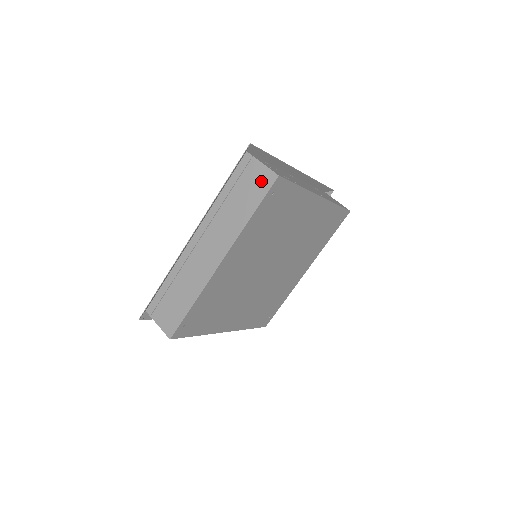
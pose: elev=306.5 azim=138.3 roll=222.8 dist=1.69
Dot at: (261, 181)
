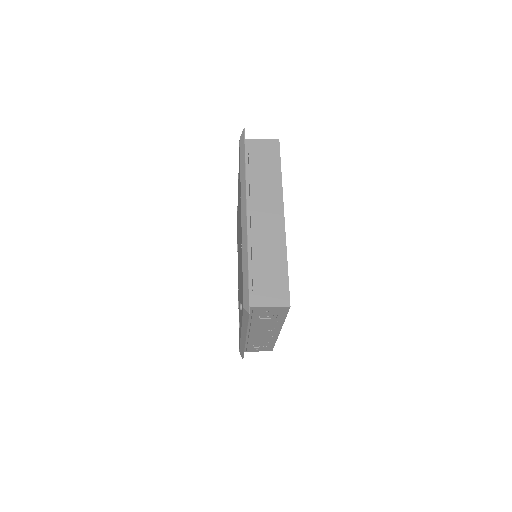
Dot at: (269, 149)
